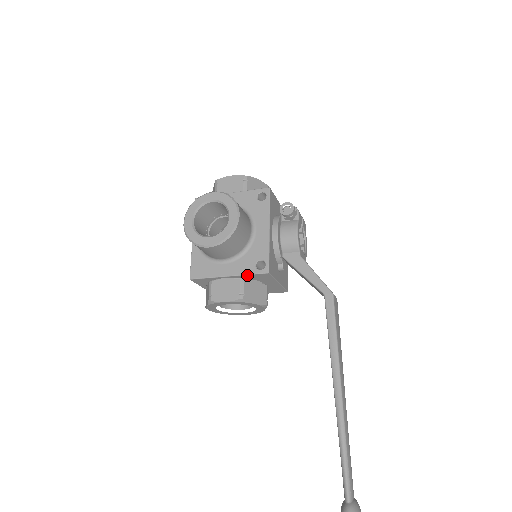
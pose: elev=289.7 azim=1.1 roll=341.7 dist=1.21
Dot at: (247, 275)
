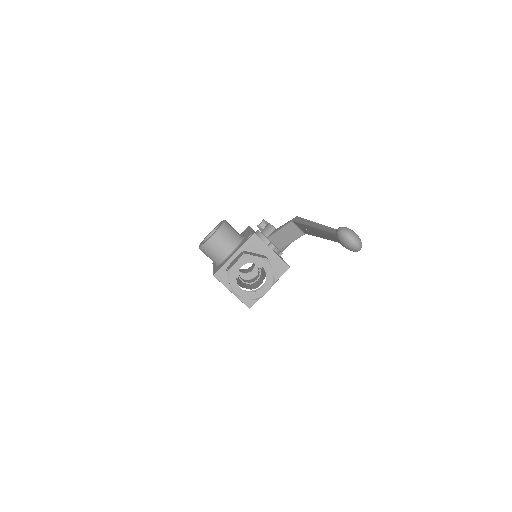
Dot at: (244, 245)
